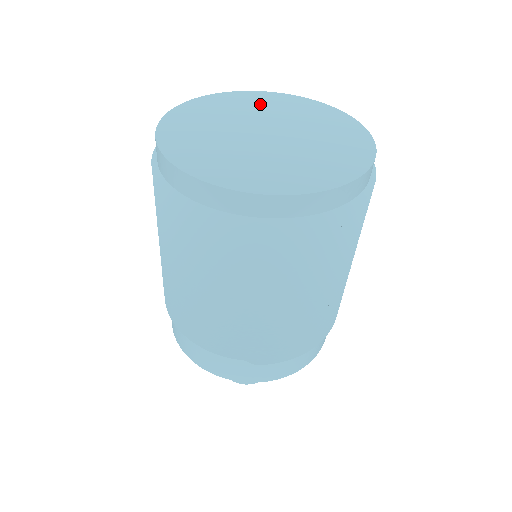
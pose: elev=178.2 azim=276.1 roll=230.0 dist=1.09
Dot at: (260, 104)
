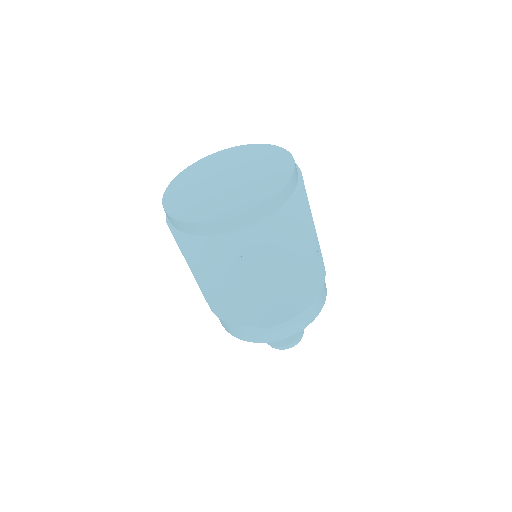
Dot at: (229, 158)
